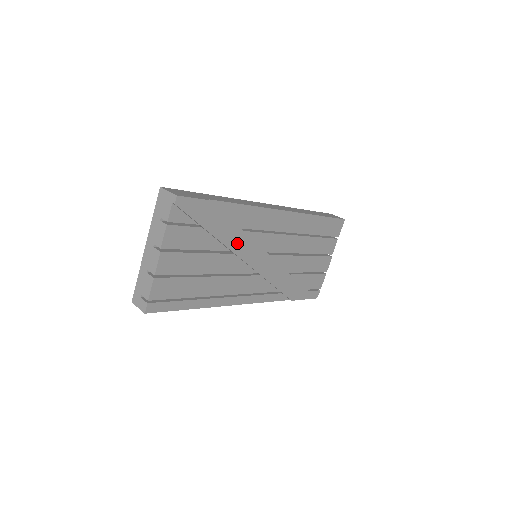
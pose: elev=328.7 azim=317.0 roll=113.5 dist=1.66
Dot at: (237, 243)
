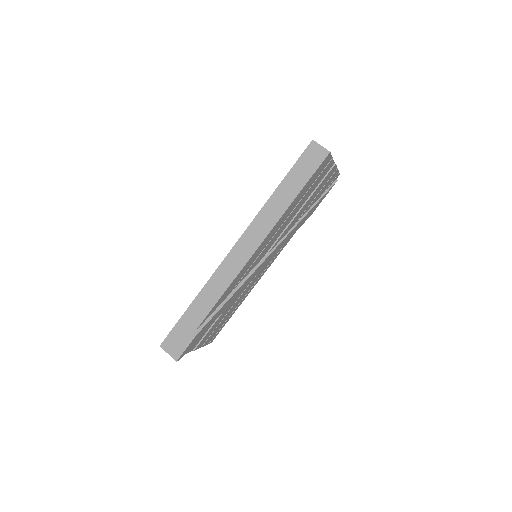
Dot at: (234, 296)
